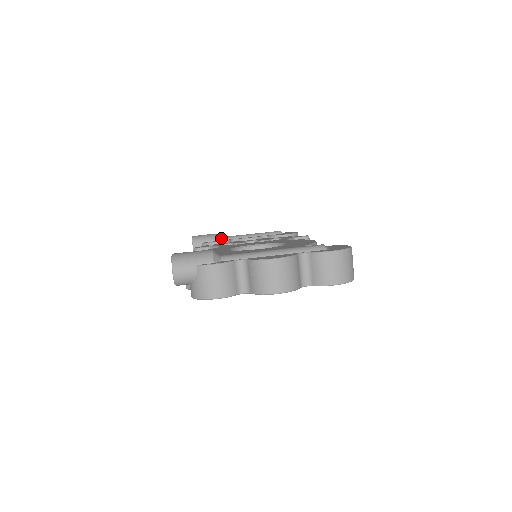
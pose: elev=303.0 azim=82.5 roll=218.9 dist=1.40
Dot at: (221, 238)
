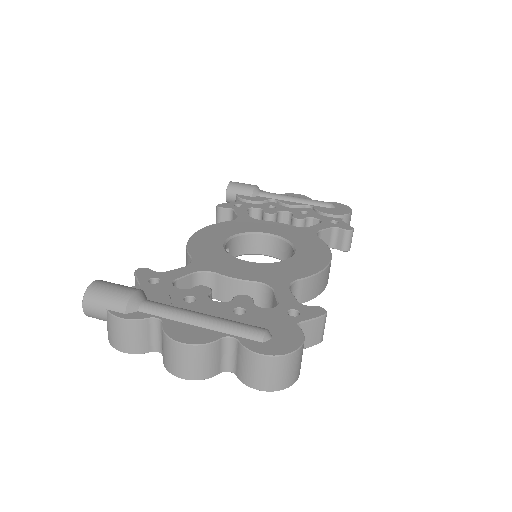
Dot at: (260, 193)
